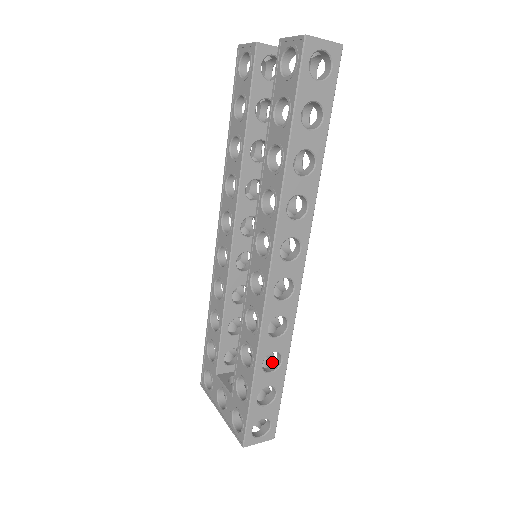
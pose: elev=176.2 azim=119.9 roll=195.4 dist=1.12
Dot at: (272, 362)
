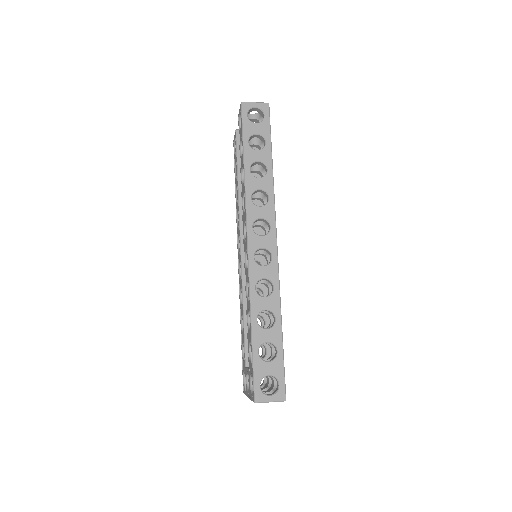
Dot at: occluded
